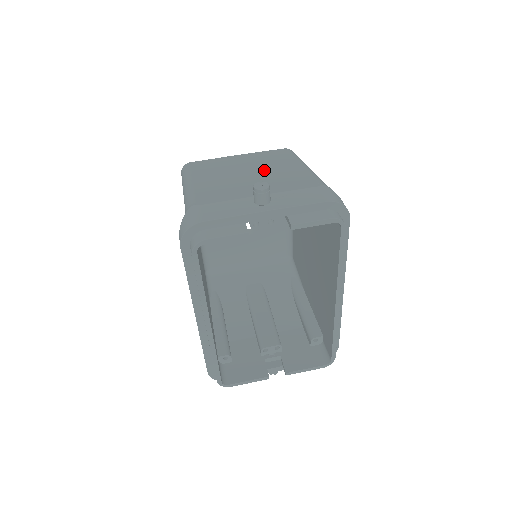
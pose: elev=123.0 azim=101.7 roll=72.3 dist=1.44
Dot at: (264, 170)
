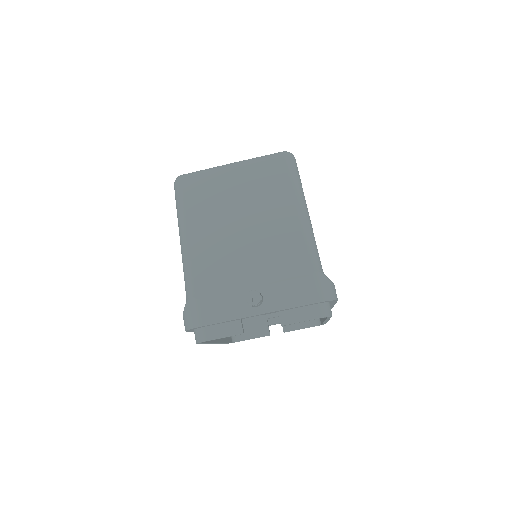
Dot at: (259, 221)
